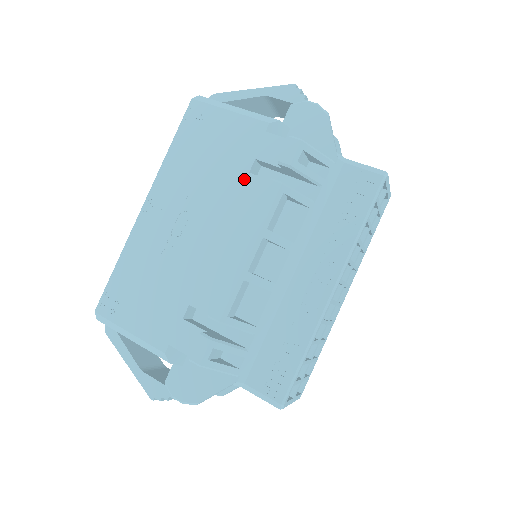
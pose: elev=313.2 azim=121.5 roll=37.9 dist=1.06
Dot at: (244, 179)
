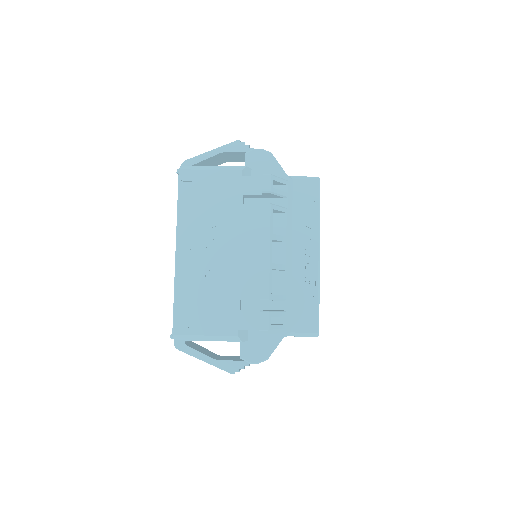
Dot at: (241, 209)
